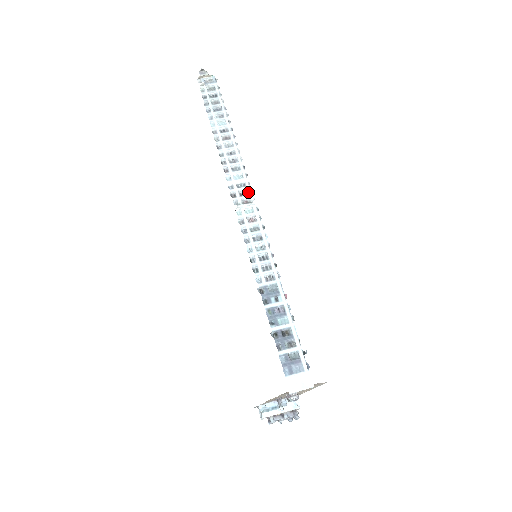
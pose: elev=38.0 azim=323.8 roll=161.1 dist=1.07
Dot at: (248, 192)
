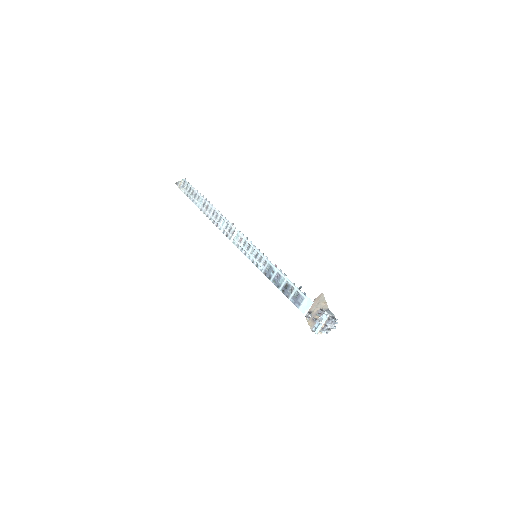
Dot at: (231, 227)
